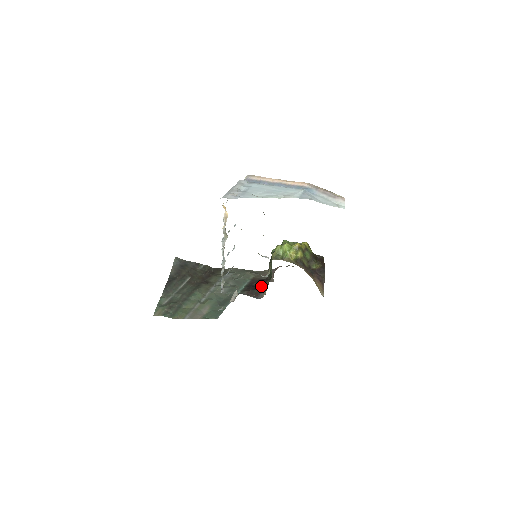
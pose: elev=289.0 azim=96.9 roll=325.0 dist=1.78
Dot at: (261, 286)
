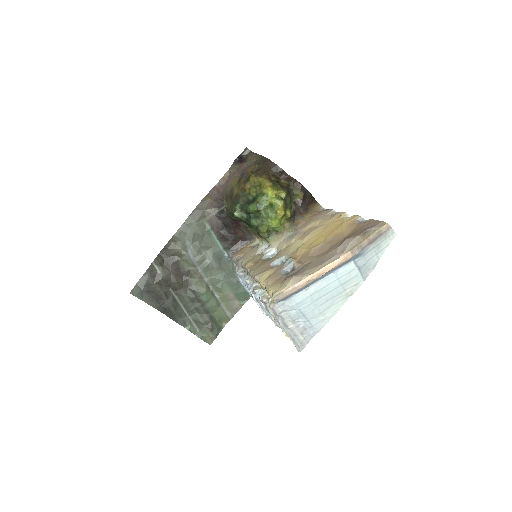
Dot at: (237, 230)
